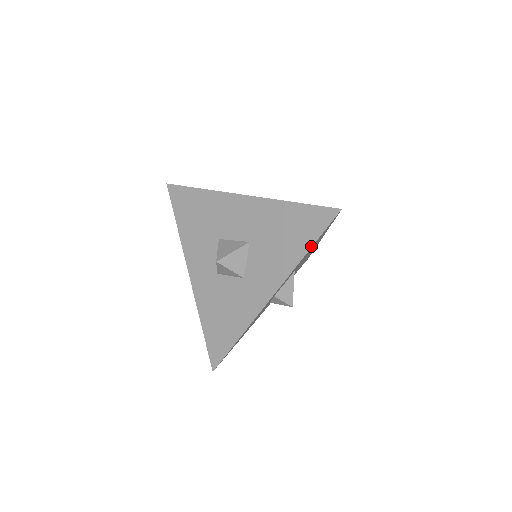
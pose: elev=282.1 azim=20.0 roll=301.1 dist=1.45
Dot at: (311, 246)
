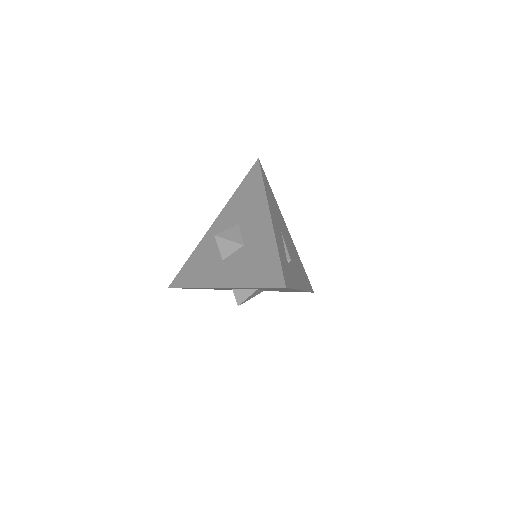
Dot at: (256, 287)
